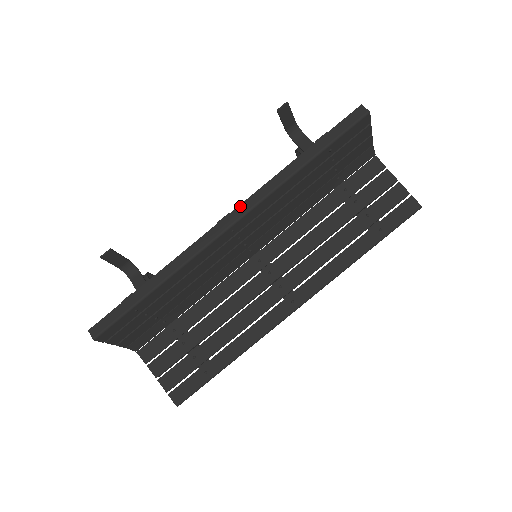
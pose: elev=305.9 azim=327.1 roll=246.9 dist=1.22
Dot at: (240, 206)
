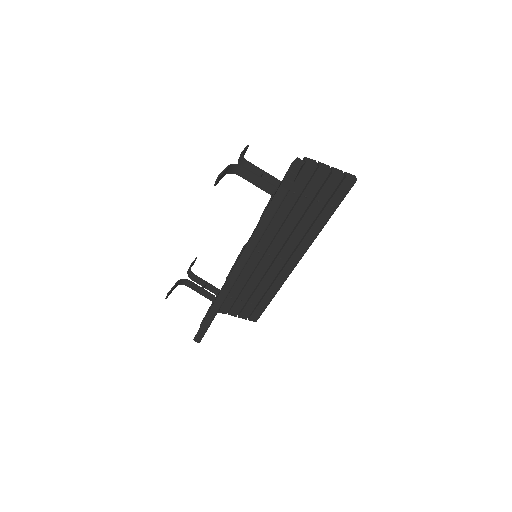
Dot at: (234, 269)
